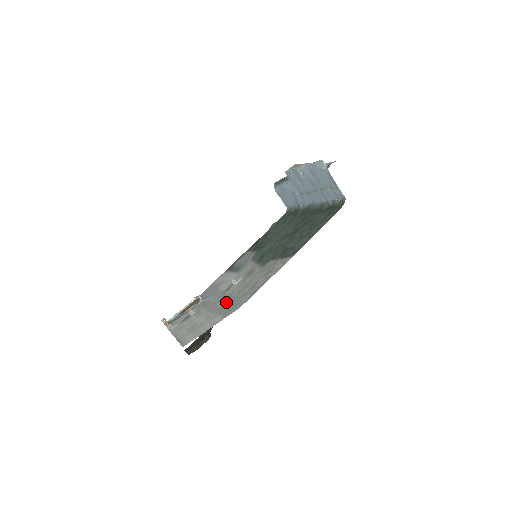
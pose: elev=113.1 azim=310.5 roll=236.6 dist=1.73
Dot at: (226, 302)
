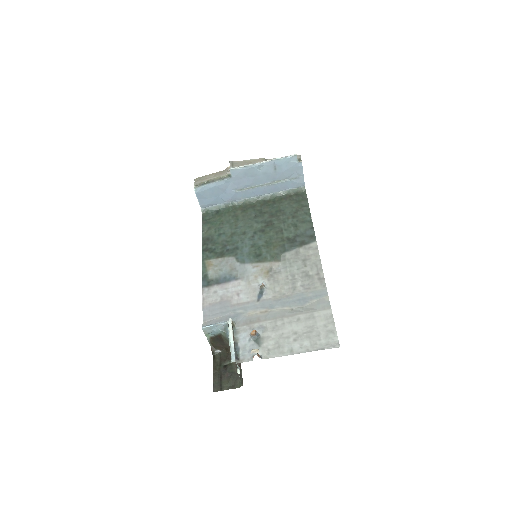
Dot at: (290, 302)
